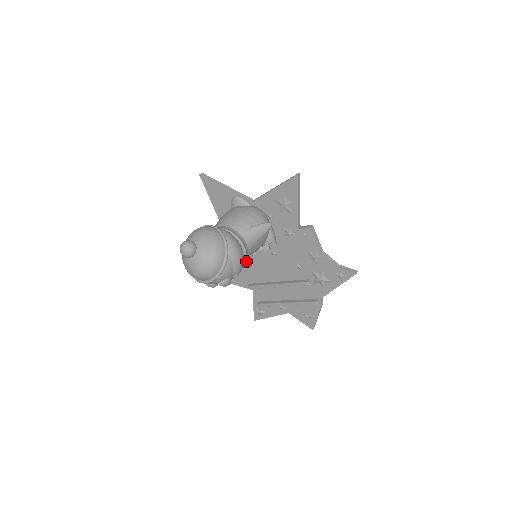
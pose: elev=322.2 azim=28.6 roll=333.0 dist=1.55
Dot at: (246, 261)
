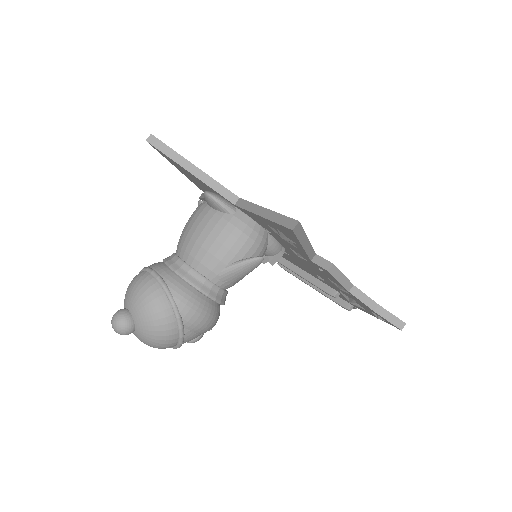
Dot at: occluded
